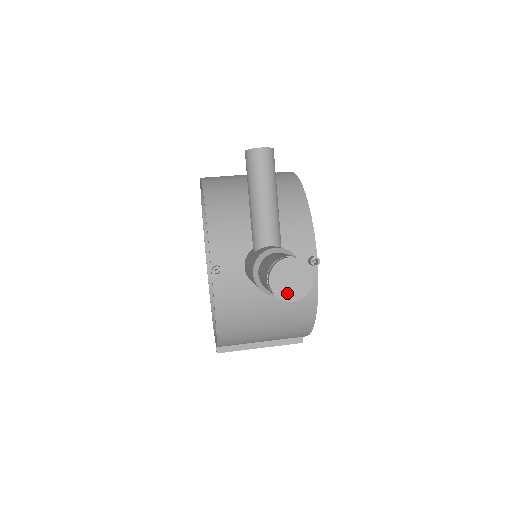
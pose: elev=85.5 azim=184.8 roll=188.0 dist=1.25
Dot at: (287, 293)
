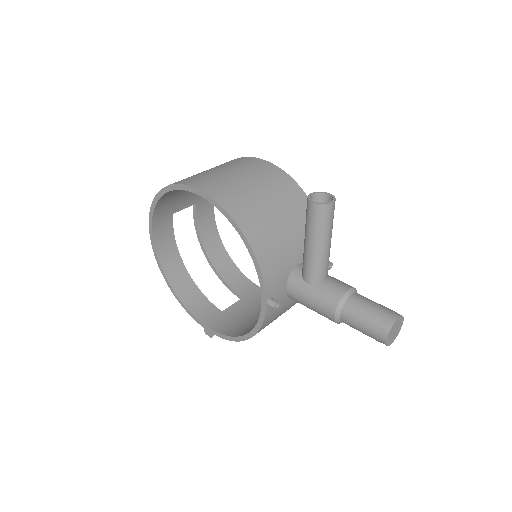
Dot at: (391, 340)
